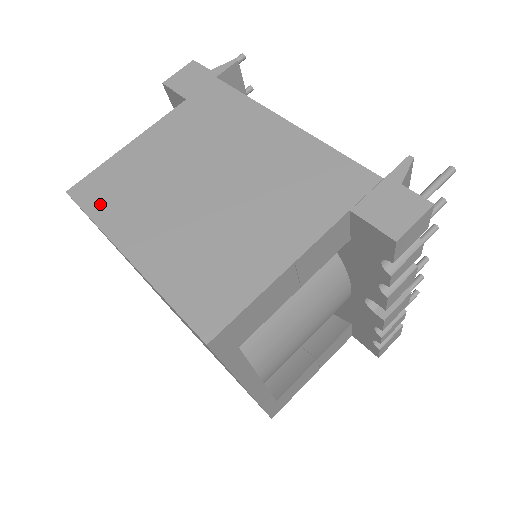
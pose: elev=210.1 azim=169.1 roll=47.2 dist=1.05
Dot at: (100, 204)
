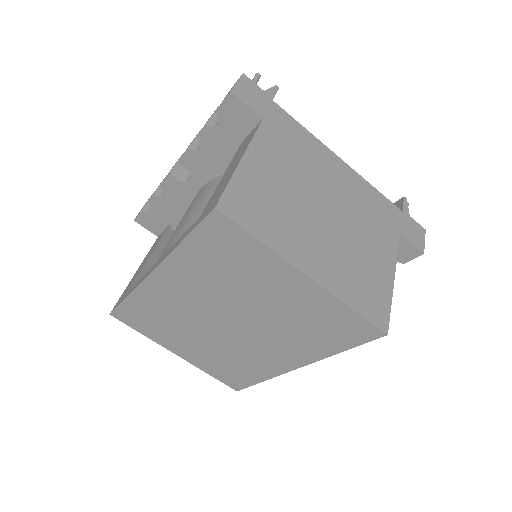
Dot at: (257, 224)
